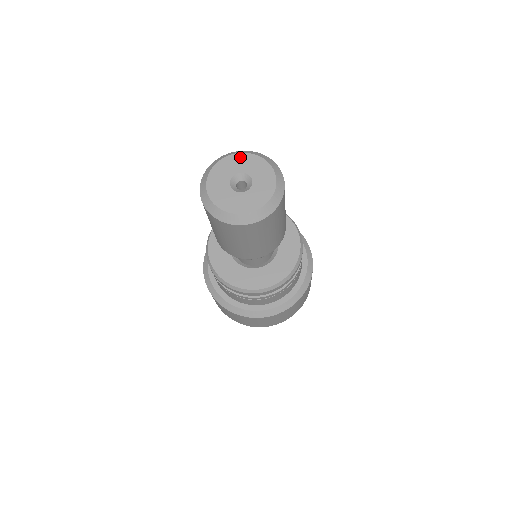
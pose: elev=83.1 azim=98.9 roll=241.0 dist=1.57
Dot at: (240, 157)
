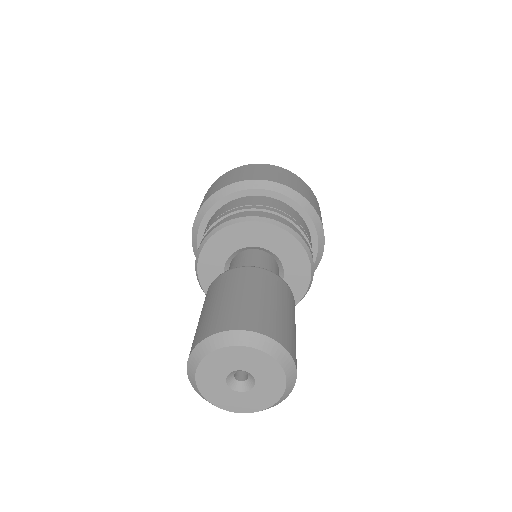
Dot at: (238, 352)
